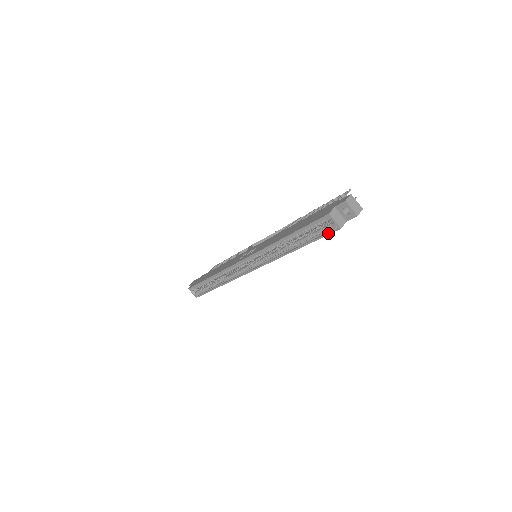
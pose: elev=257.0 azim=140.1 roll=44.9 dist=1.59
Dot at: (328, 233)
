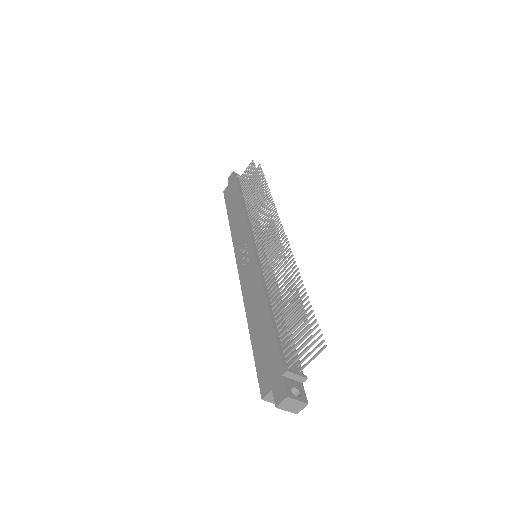
Dot at: occluded
